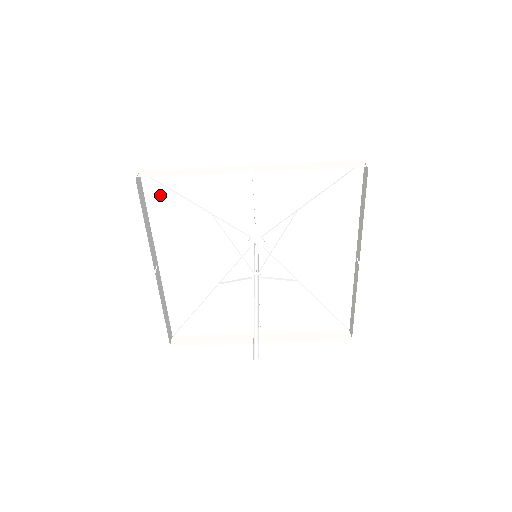
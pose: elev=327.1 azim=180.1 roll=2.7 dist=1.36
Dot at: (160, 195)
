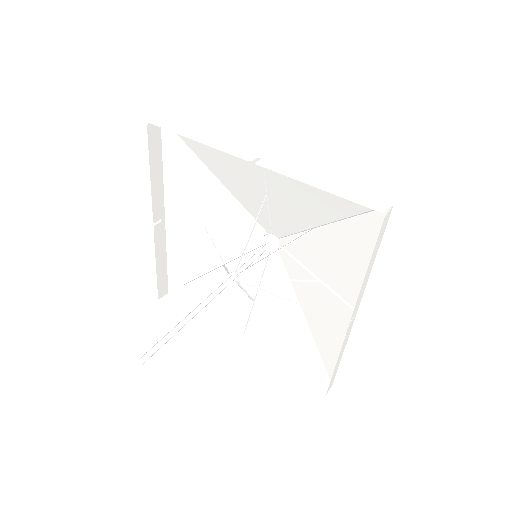
Dot at: (178, 150)
